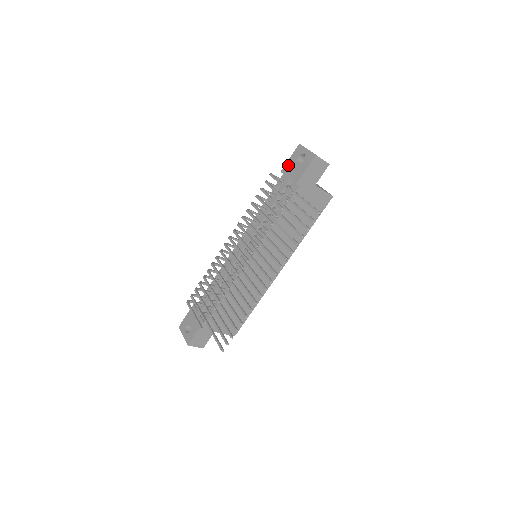
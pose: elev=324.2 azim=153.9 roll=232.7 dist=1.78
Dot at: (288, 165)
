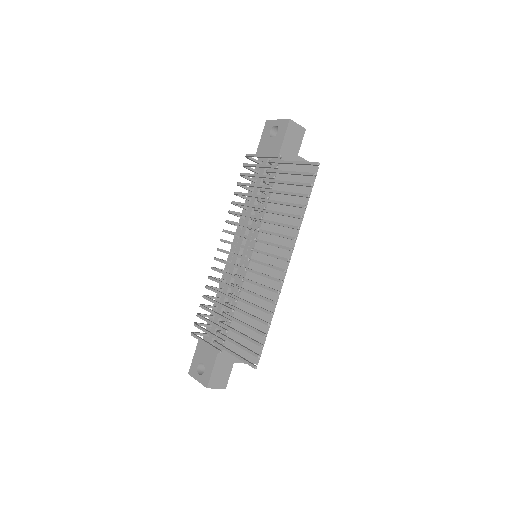
Dot at: (261, 145)
